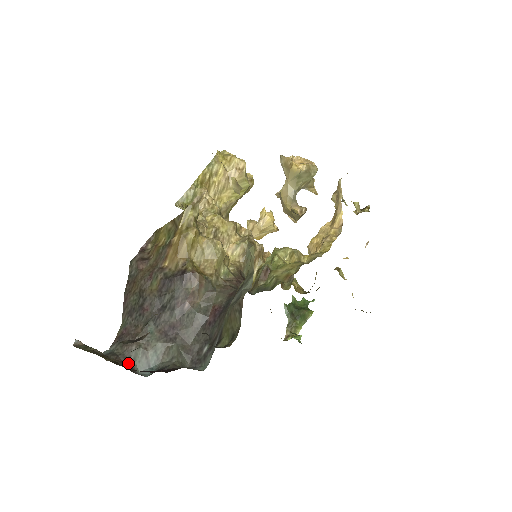
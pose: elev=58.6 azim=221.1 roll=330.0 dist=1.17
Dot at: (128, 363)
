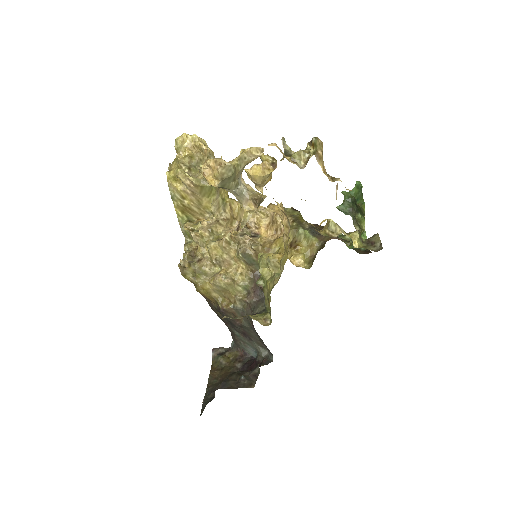
Dot at: (244, 351)
